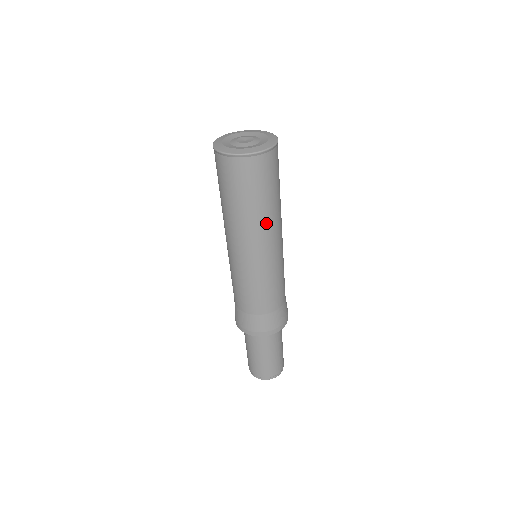
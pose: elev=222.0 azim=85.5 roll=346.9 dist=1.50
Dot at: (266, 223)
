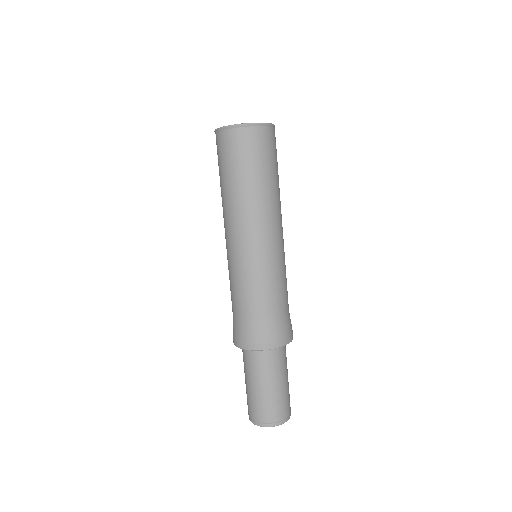
Dot at: (258, 202)
